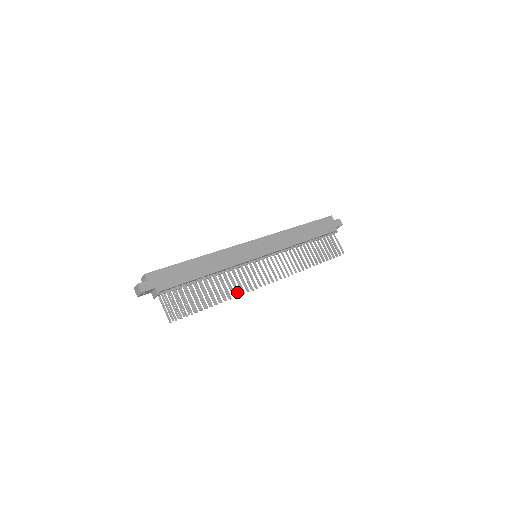
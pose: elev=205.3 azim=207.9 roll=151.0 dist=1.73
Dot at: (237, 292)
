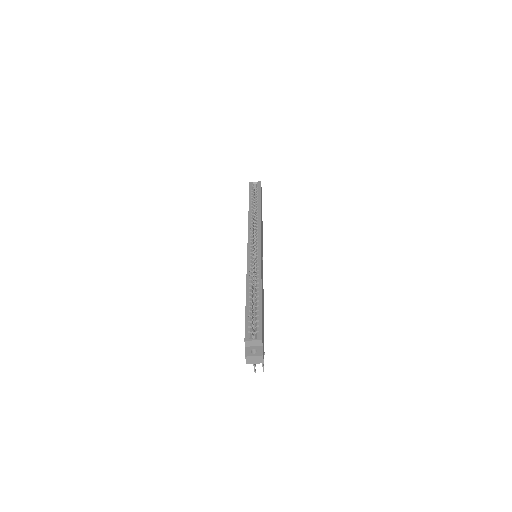
Dot at: occluded
